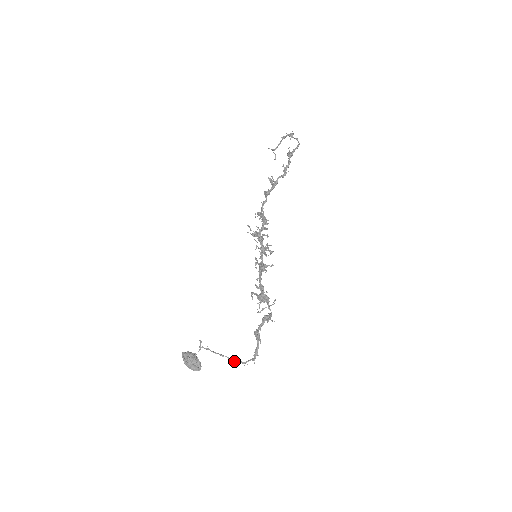
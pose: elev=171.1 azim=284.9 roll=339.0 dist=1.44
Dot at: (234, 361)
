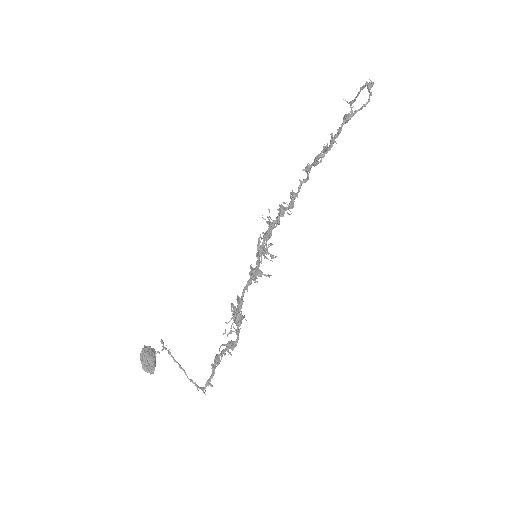
Dot at: (189, 379)
